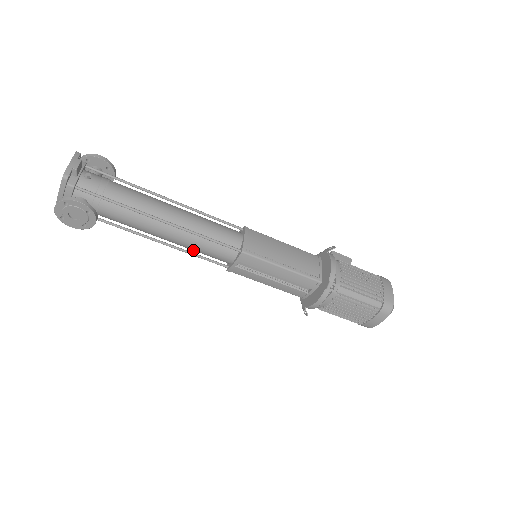
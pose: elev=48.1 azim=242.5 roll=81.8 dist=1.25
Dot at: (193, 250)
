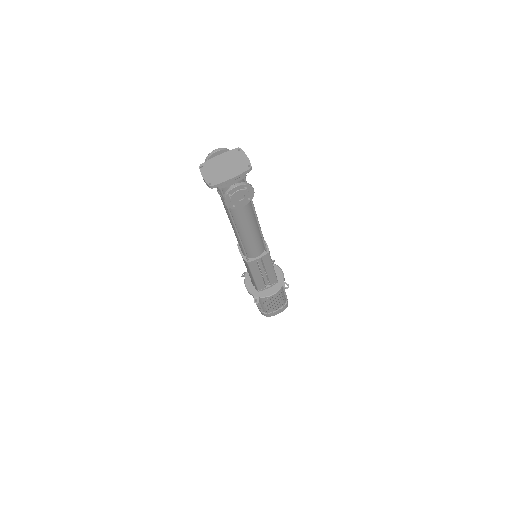
Dot at: (244, 242)
